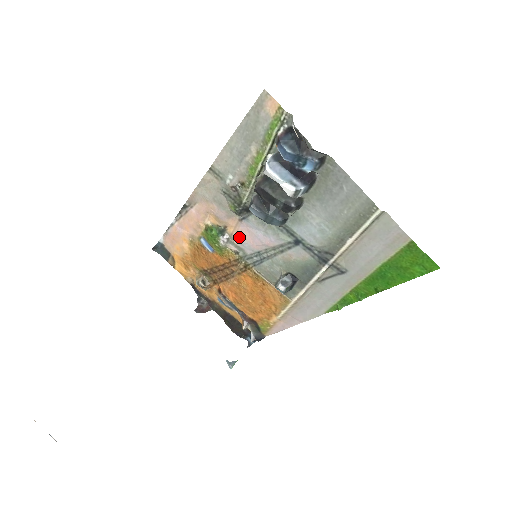
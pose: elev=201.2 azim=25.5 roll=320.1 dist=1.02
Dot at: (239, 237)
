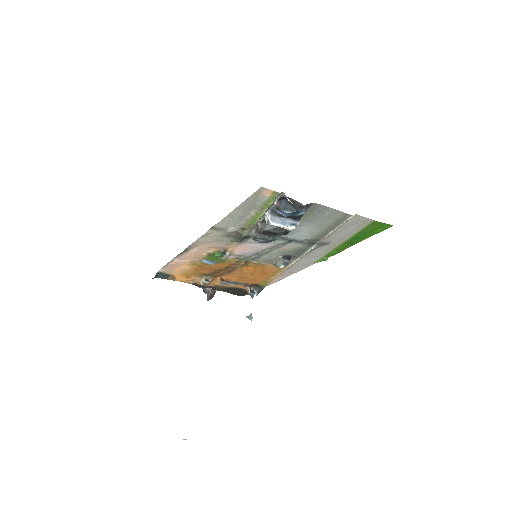
Dot at: (239, 251)
